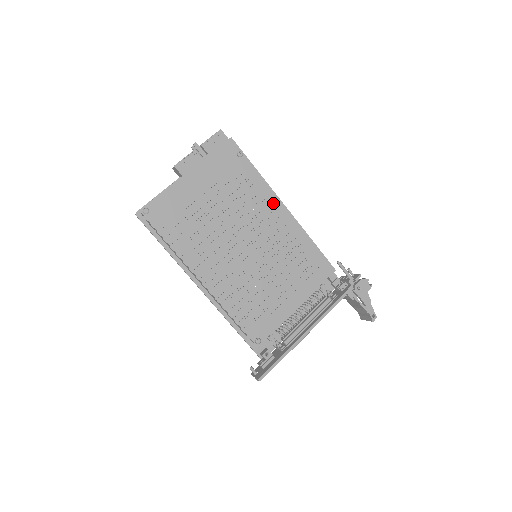
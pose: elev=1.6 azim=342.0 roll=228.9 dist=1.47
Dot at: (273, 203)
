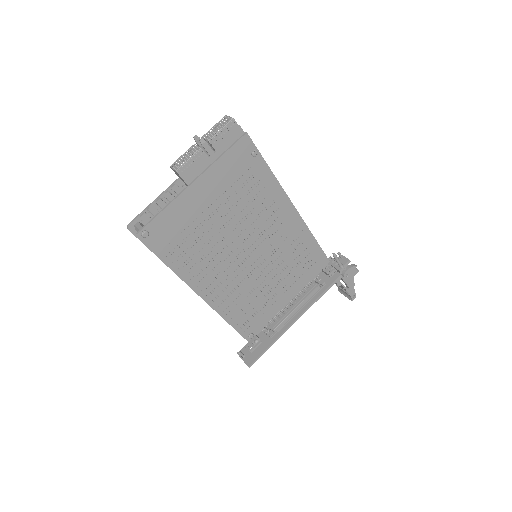
Dot at: (282, 205)
